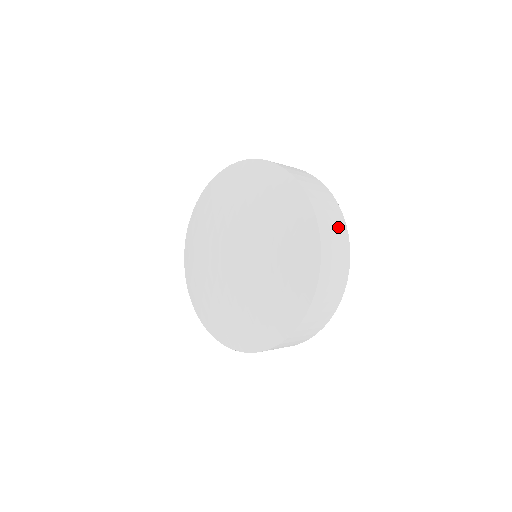
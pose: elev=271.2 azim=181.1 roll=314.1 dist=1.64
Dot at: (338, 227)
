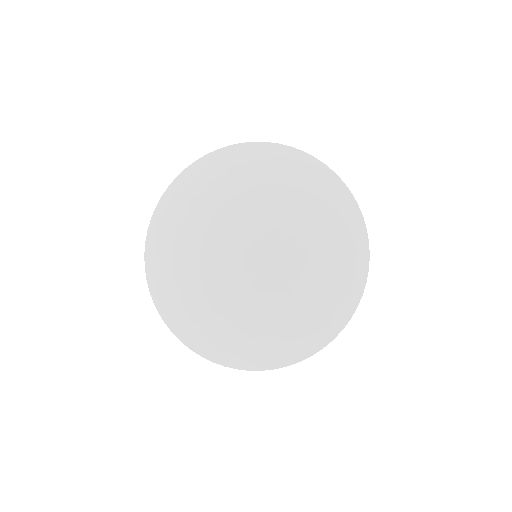
Dot at: occluded
